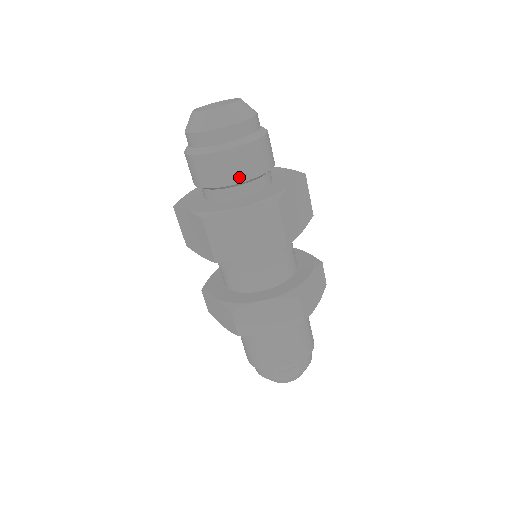
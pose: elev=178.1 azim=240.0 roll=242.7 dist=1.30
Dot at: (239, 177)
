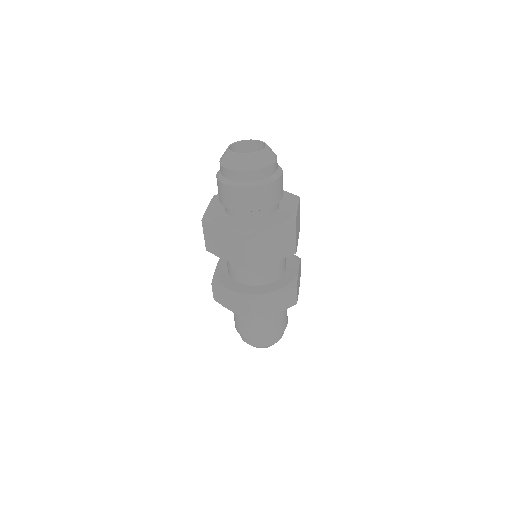
Dot at: (233, 206)
